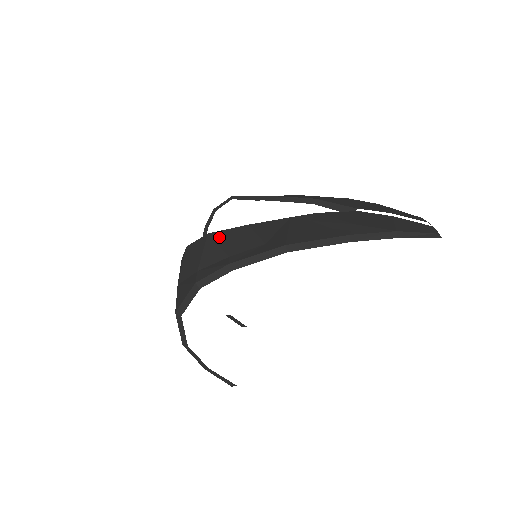
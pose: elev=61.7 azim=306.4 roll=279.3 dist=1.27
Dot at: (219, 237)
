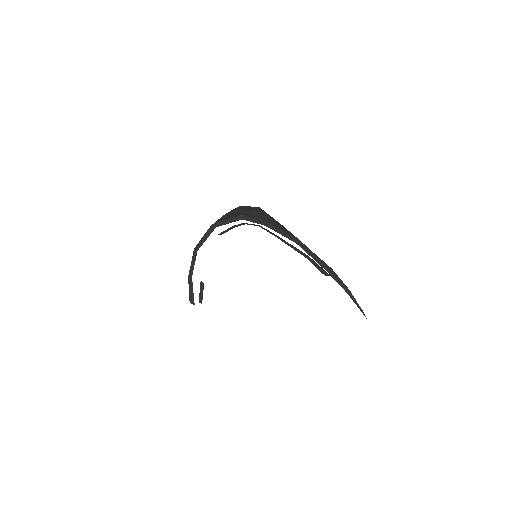
Dot at: (264, 213)
